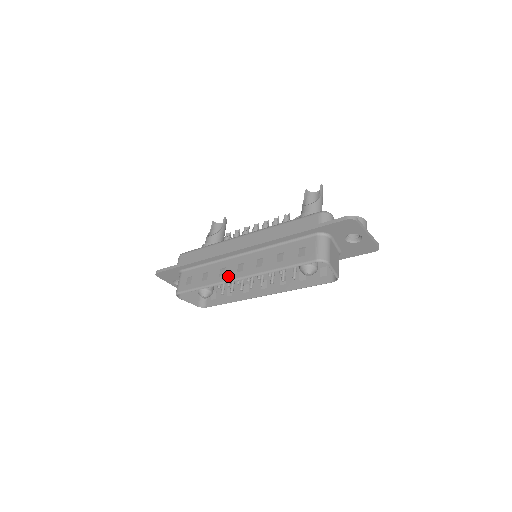
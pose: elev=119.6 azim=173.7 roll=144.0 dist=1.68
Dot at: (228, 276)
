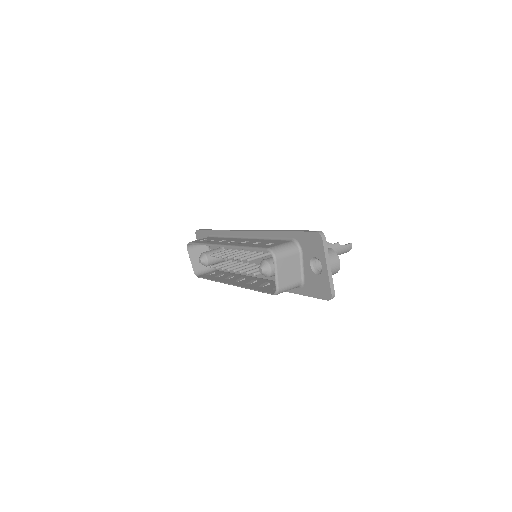
Dot at: (220, 242)
